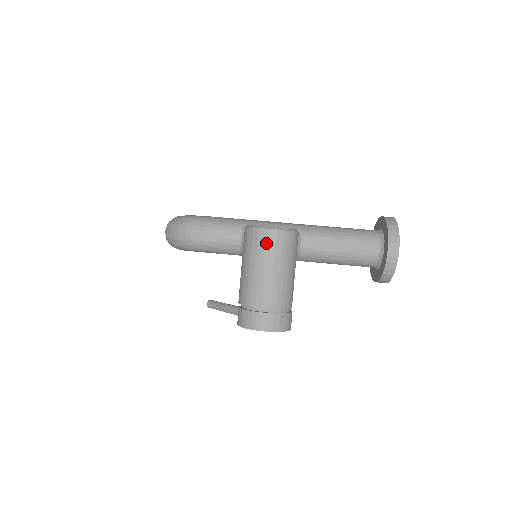
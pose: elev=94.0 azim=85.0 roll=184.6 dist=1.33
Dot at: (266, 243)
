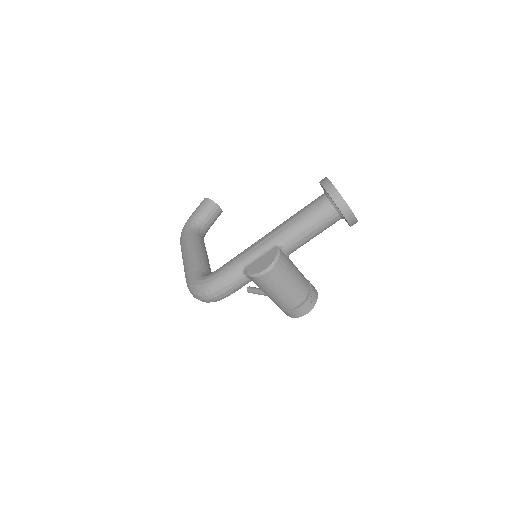
Dot at: (270, 281)
